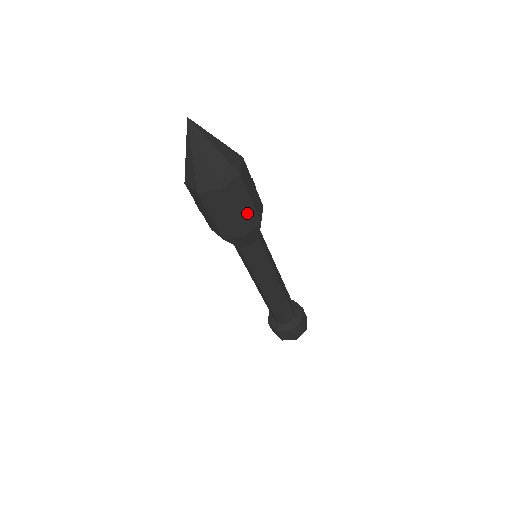
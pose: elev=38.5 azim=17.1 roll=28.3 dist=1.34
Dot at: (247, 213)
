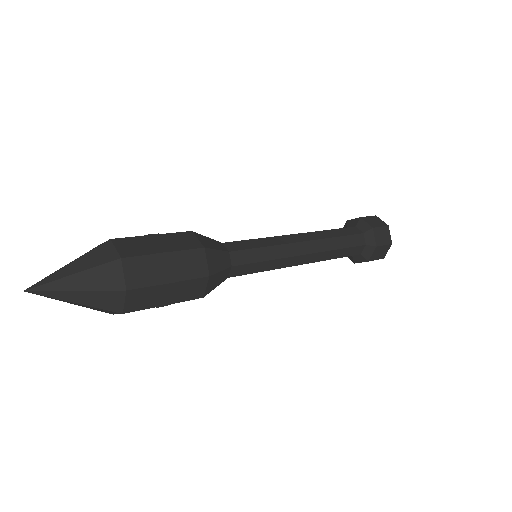
Dot at: occluded
